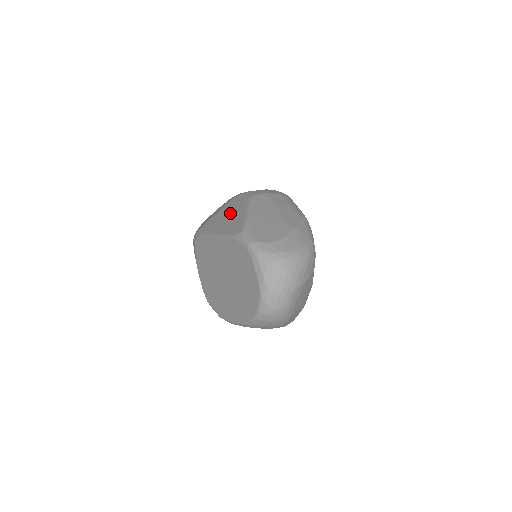
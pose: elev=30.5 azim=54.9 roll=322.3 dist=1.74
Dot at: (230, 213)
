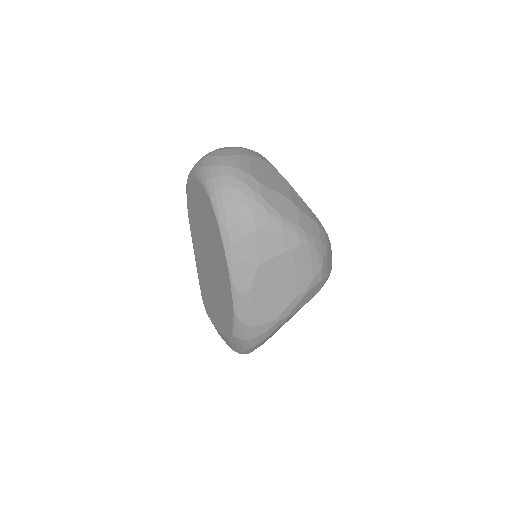
Dot at: occluded
